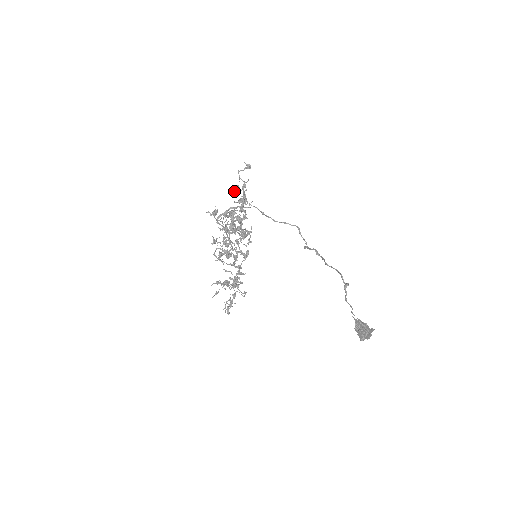
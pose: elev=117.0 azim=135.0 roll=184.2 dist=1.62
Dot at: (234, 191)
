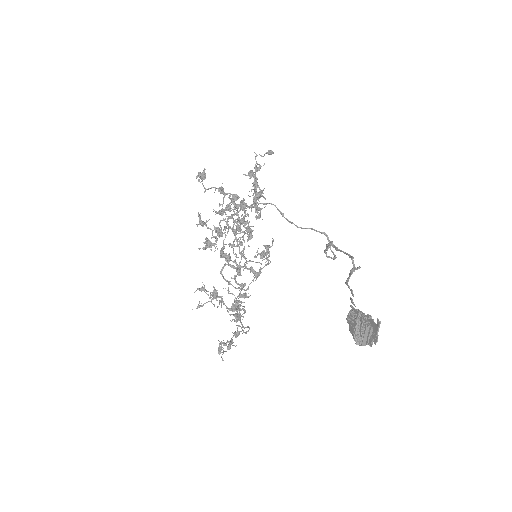
Dot at: (244, 174)
